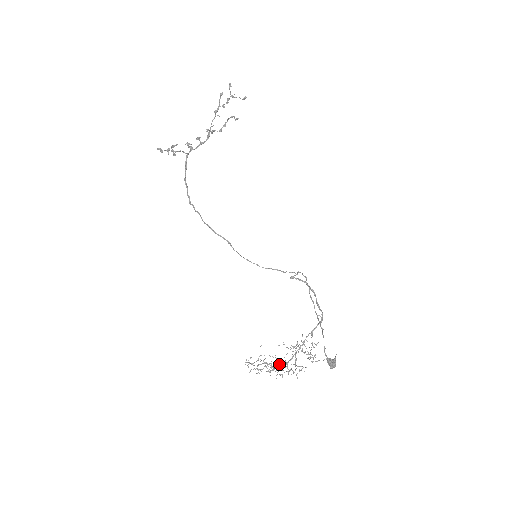
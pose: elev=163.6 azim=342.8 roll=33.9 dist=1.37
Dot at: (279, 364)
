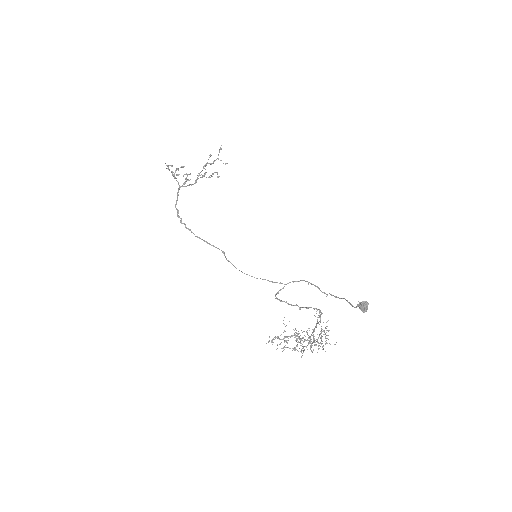
Dot at: occluded
